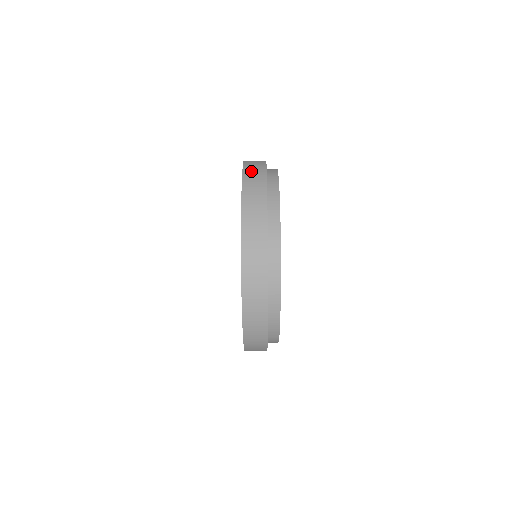
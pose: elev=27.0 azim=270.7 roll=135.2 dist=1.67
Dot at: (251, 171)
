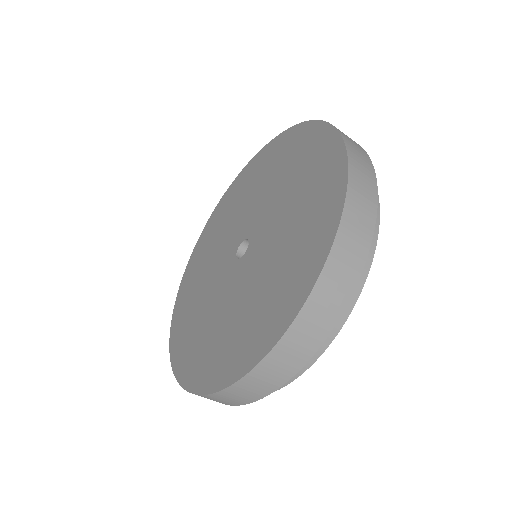
Dot at: (358, 161)
